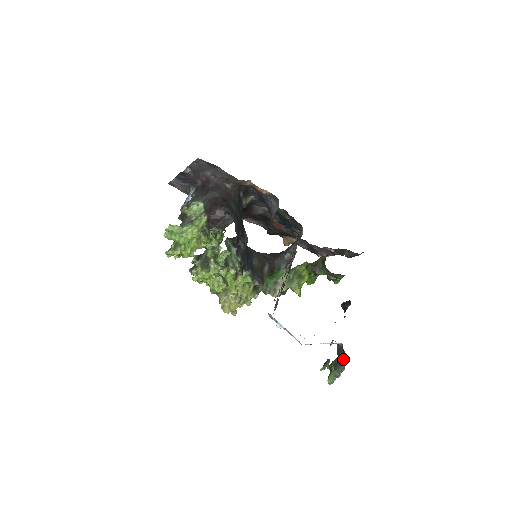
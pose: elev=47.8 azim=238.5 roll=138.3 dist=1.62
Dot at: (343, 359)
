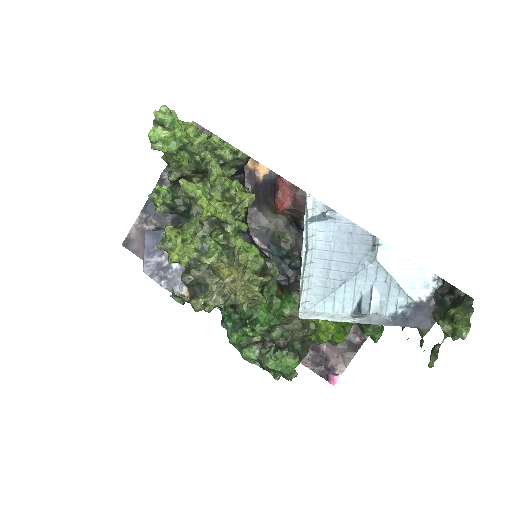
Dot at: (458, 295)
